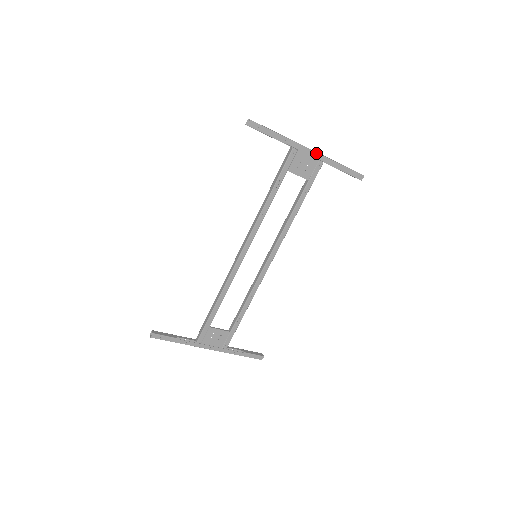
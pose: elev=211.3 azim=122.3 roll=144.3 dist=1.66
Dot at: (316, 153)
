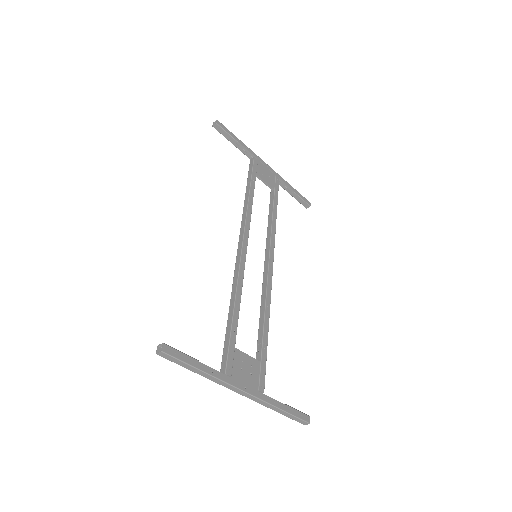
Dot at: (271, 169)
